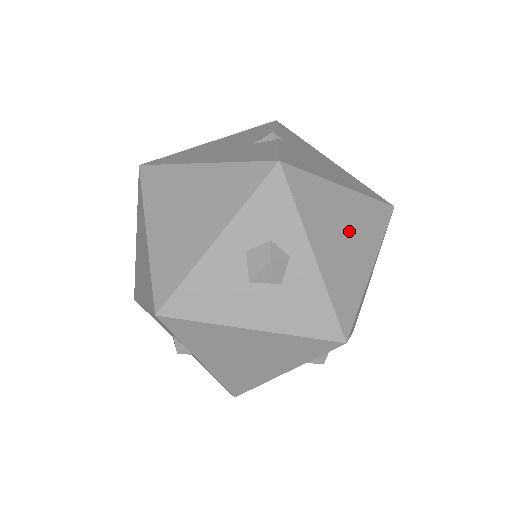
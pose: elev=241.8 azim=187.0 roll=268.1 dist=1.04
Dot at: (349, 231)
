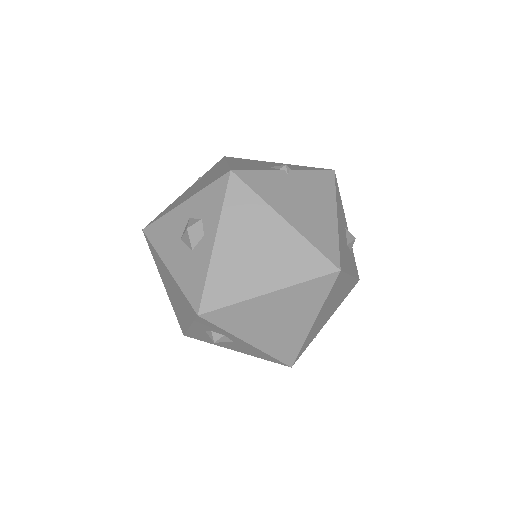
Dot at: (264, 251)
